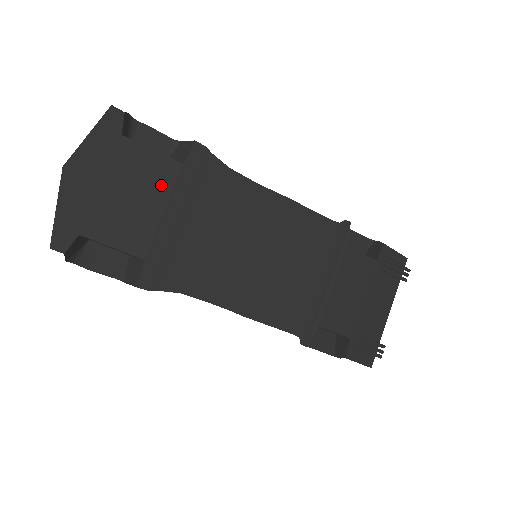
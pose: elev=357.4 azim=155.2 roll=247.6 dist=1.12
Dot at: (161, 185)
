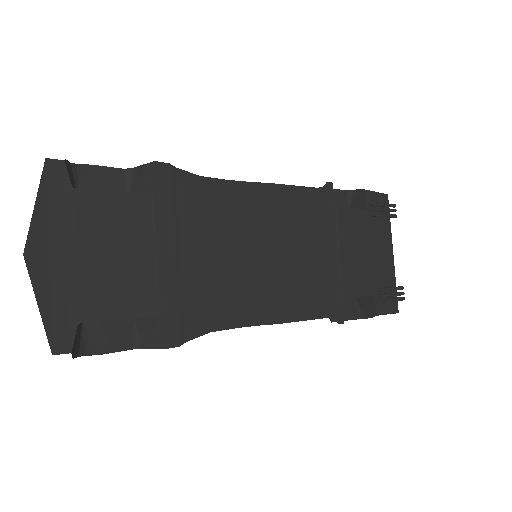
Dot at: (141, 226)
